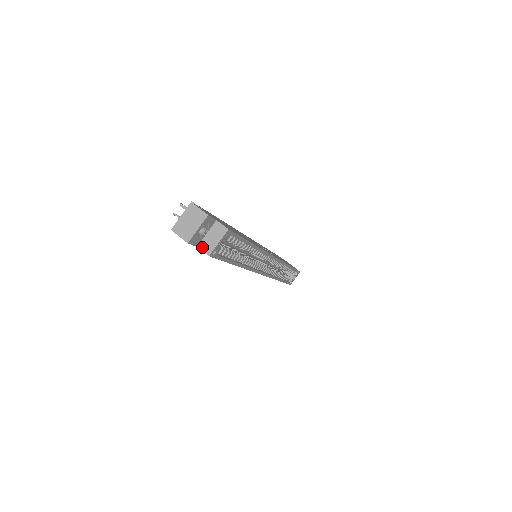
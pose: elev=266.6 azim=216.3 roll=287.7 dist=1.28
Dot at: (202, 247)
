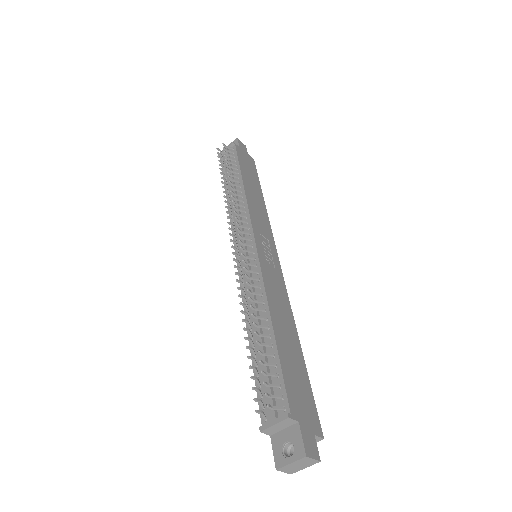
Dot at: occluded
